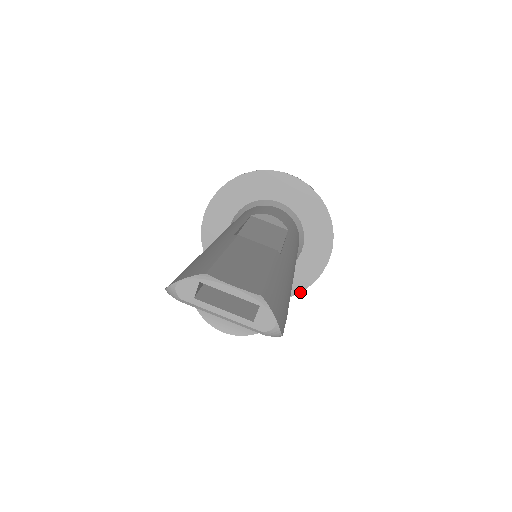
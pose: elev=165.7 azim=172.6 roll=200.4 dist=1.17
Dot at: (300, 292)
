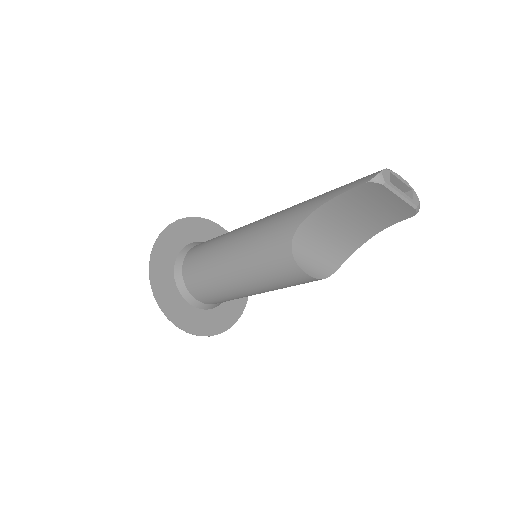
Dot at: (235, 322)
